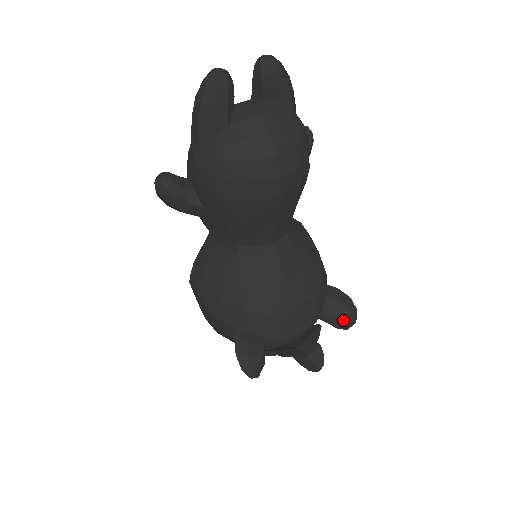
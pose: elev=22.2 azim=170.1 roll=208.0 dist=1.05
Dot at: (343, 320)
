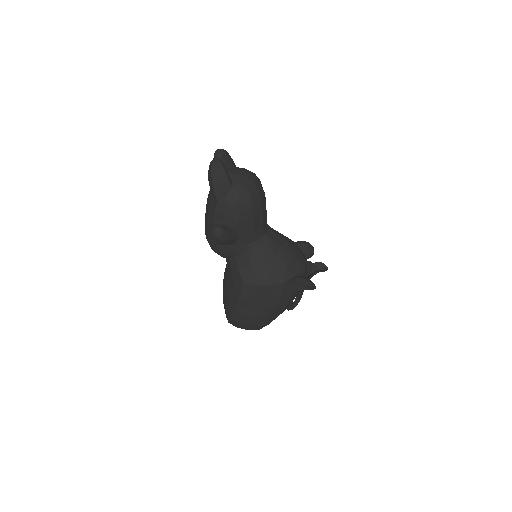
Dot at: (310, 249)
